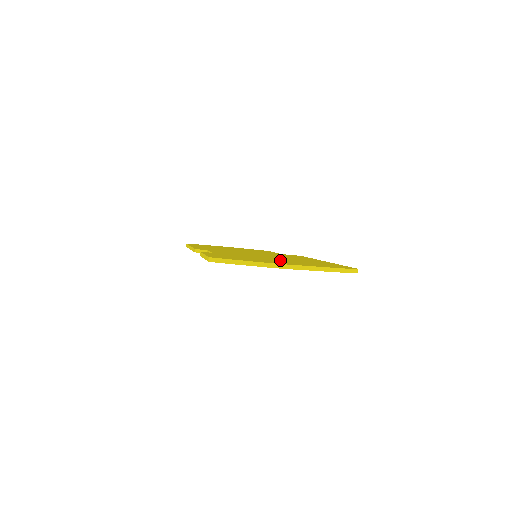
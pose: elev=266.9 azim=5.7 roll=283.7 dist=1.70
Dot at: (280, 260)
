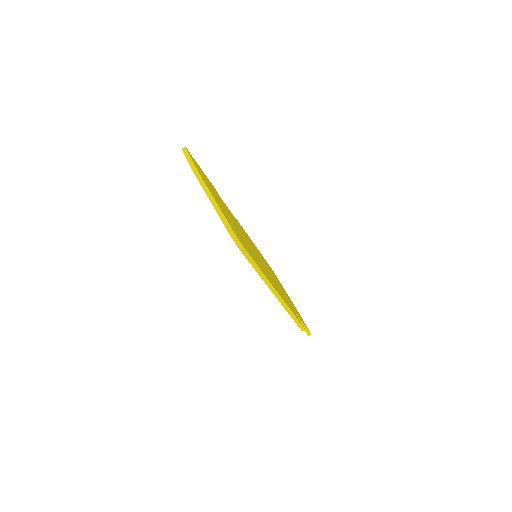
Dot at: occluded
